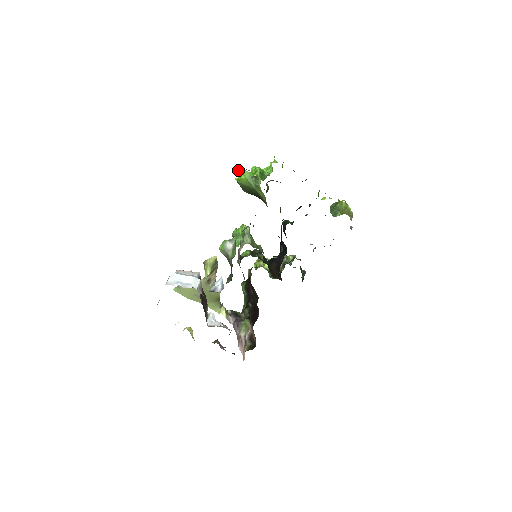
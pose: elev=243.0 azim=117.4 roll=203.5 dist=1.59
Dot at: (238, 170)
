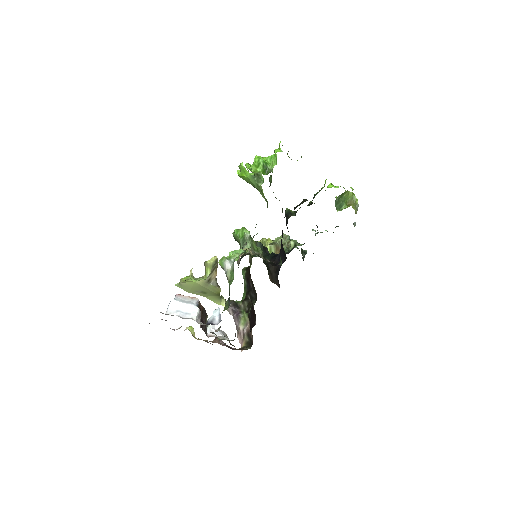
Dot at: (239, 167)
